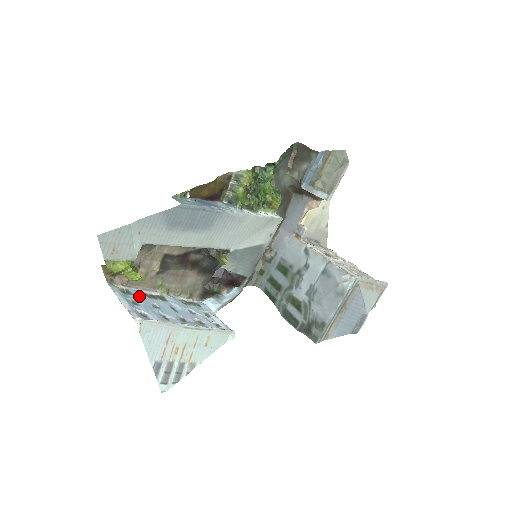
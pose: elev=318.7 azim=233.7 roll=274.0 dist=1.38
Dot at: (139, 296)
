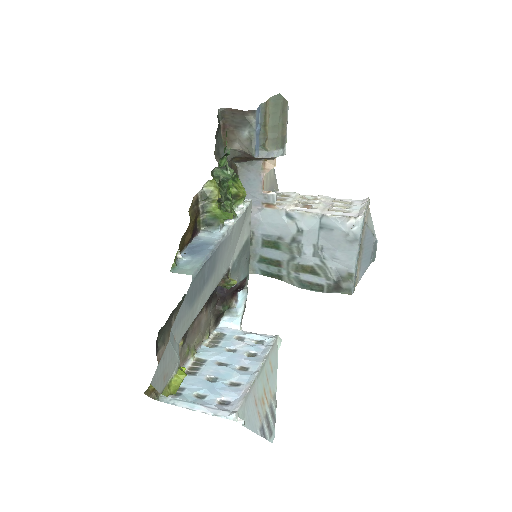
Dot at: (190, 384)
